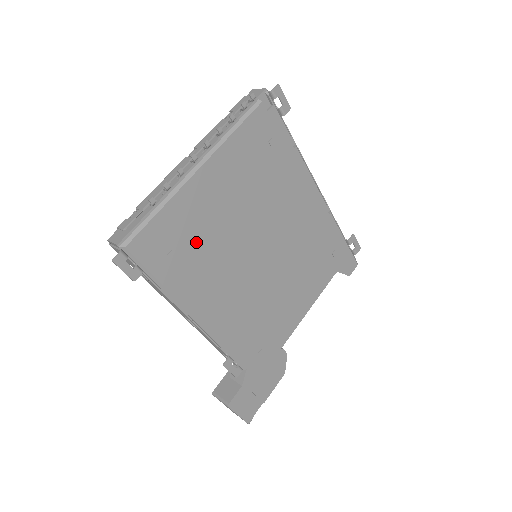
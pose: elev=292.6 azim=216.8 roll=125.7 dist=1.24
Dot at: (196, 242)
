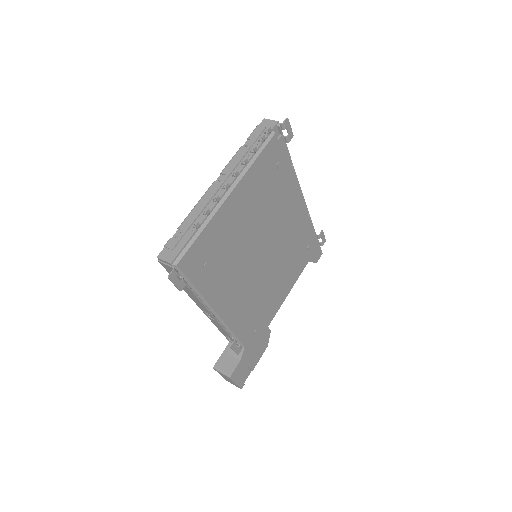
Dot at: (222, 253)
